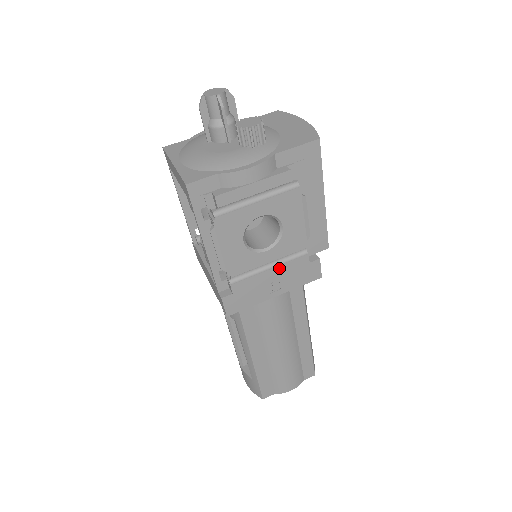
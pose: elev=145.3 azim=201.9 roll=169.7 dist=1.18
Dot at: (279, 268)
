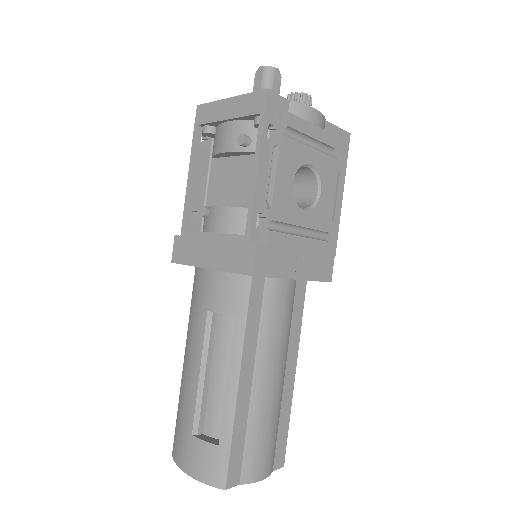
Dot at: (307, 241)
